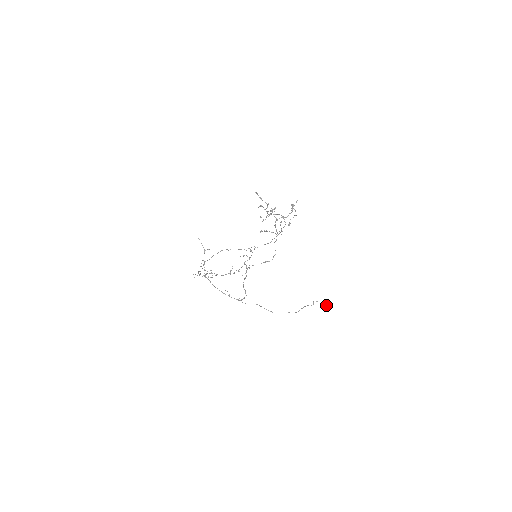
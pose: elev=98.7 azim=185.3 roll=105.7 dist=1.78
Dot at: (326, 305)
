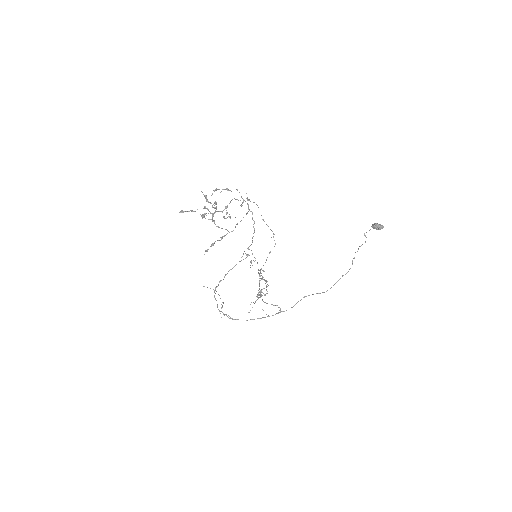
Dot at: (377, 229)
